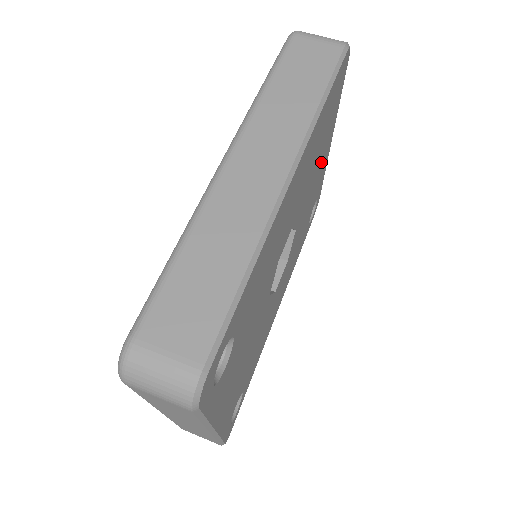
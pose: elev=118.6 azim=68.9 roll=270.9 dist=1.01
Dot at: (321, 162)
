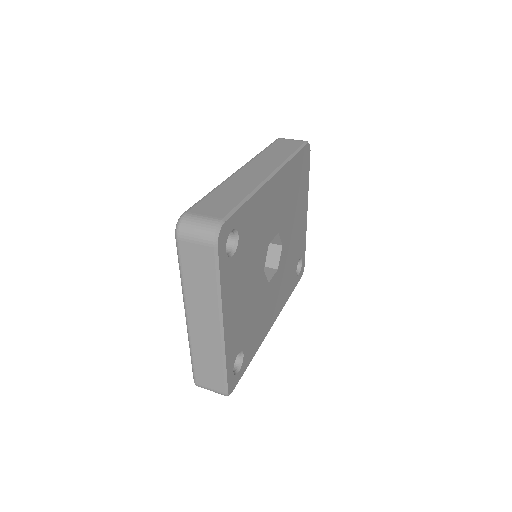
Dot at: (299, 216)
